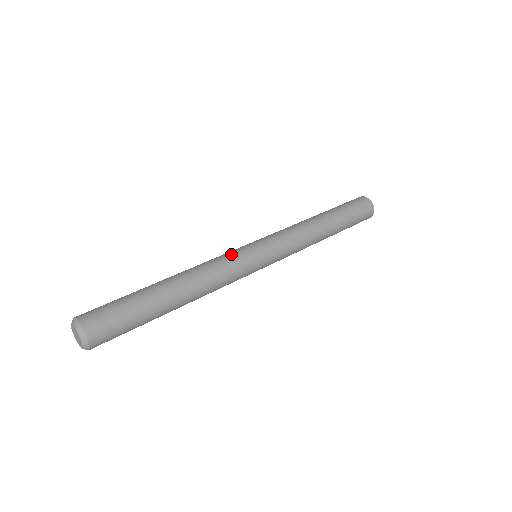
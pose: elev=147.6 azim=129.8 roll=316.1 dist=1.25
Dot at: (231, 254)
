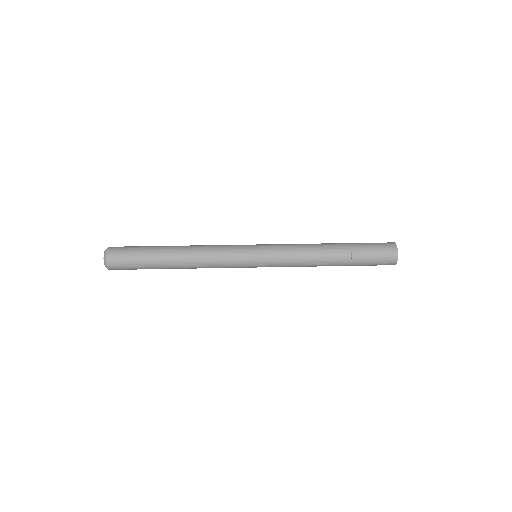
Dot at: (231, 249)
